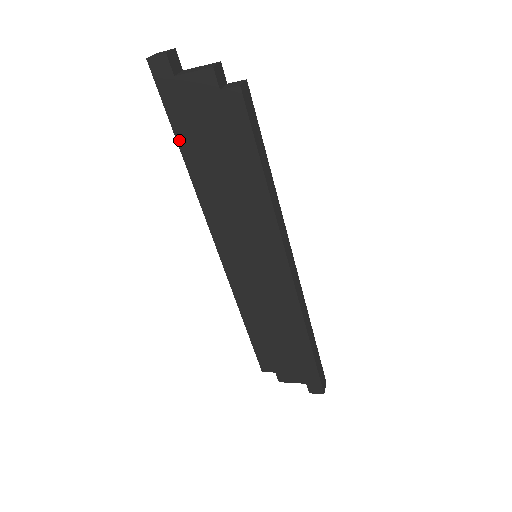
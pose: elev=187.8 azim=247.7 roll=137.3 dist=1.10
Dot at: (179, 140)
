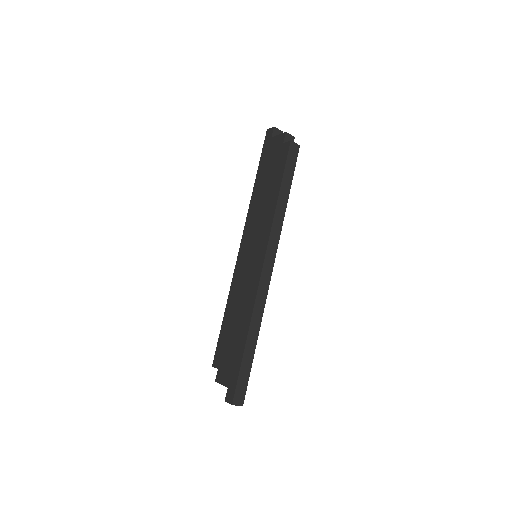
Dot at: (258, 171)
